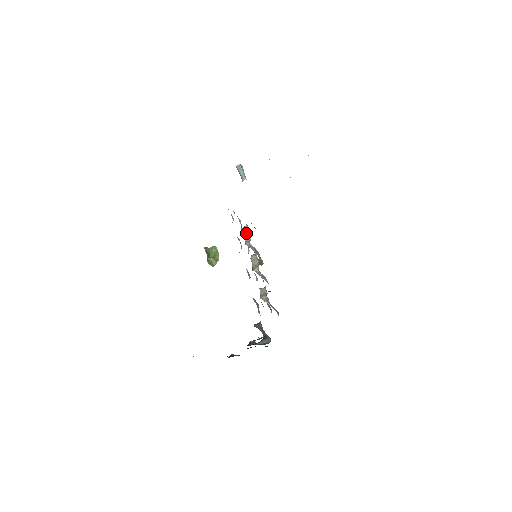
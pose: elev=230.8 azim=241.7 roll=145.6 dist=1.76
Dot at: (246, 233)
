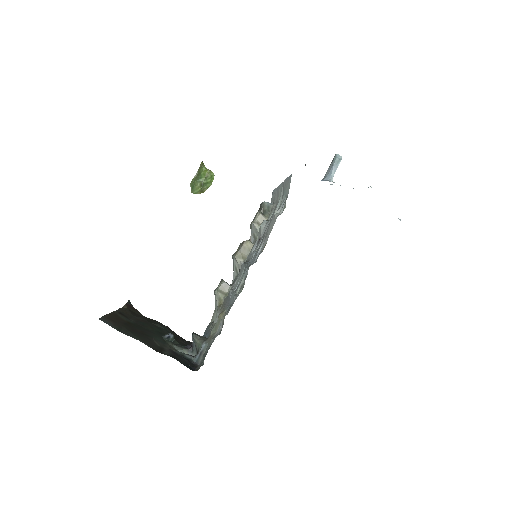
Dot at: (264, 211)
